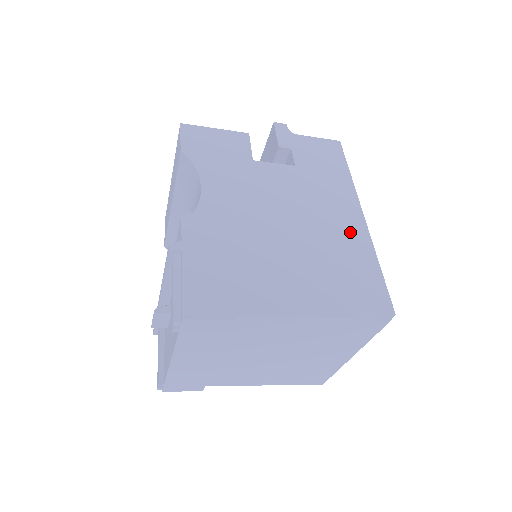
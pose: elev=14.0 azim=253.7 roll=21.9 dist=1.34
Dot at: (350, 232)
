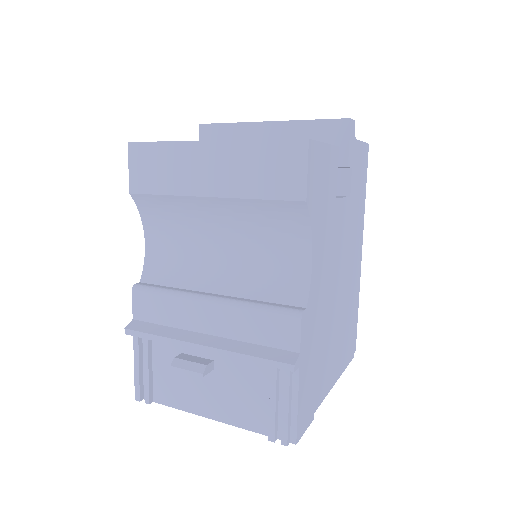
Dot at: (356, 277)
